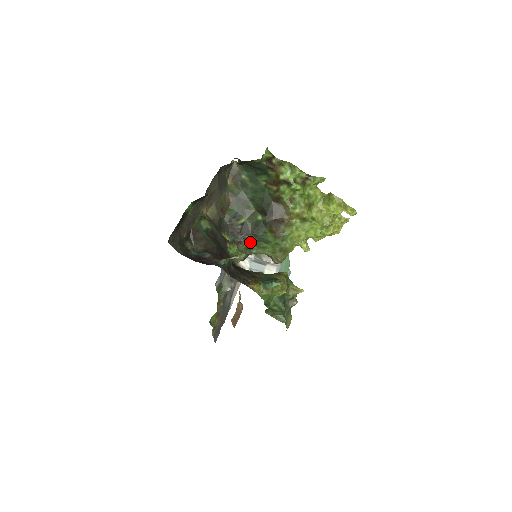
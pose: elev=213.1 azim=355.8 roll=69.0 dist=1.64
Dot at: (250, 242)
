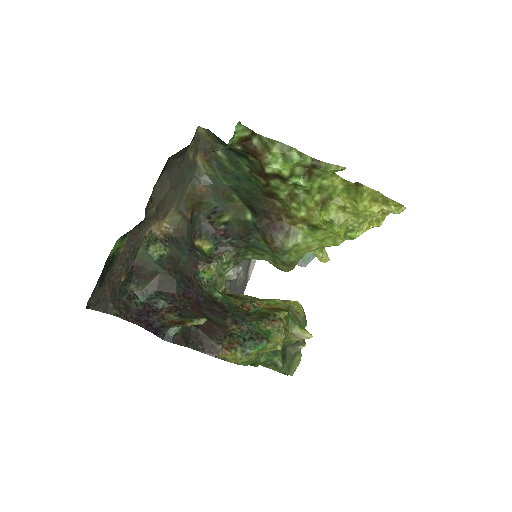
Dot at: (240, 247)
